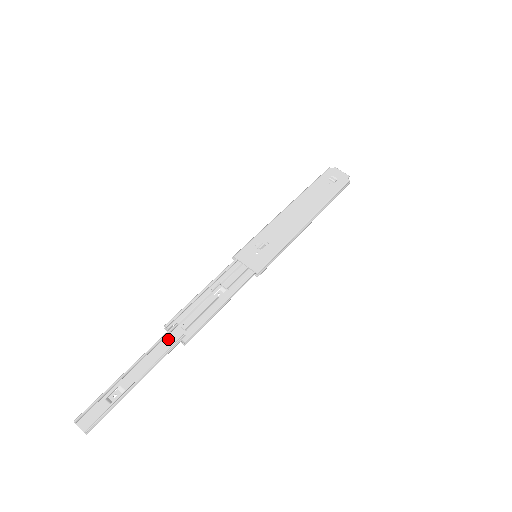
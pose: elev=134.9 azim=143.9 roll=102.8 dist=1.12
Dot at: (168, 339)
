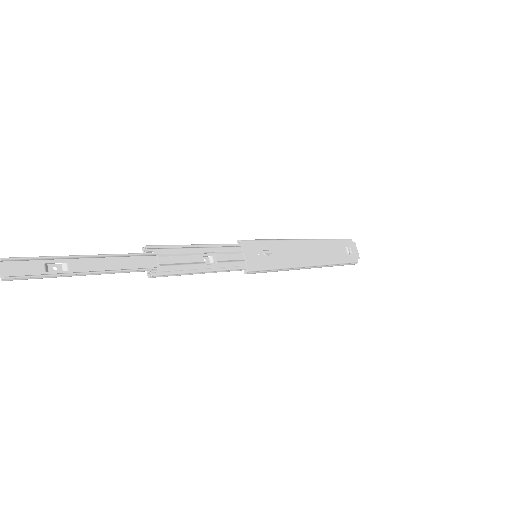
Dot at: (139, 260)
